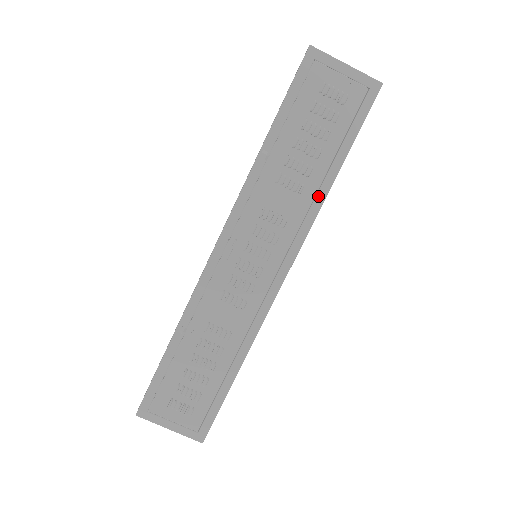
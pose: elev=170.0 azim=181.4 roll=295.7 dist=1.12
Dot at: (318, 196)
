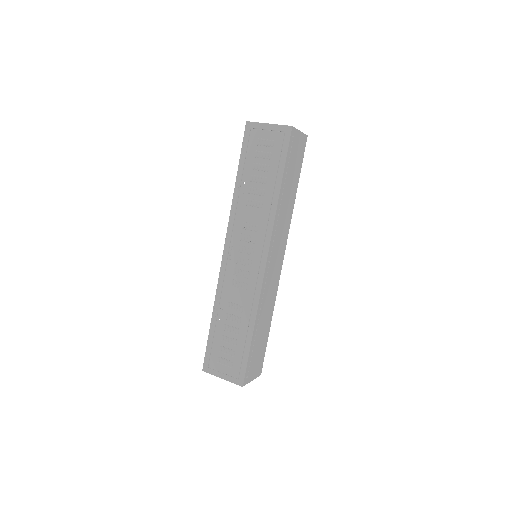
Dot at: (272, 206)
